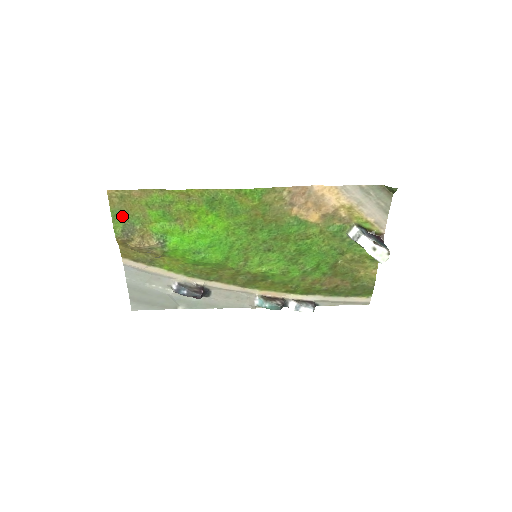
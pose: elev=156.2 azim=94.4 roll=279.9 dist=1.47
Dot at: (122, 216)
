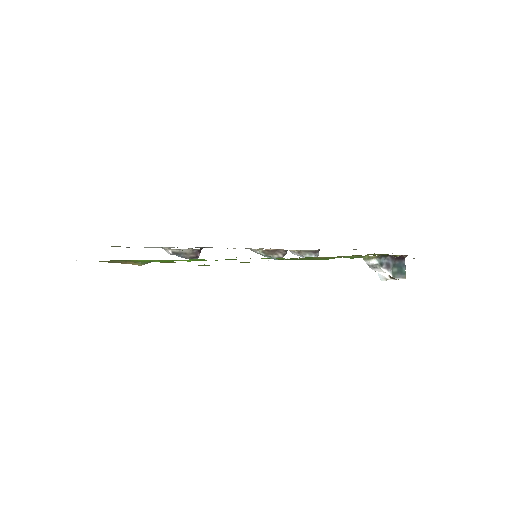
Dot at: occluded
